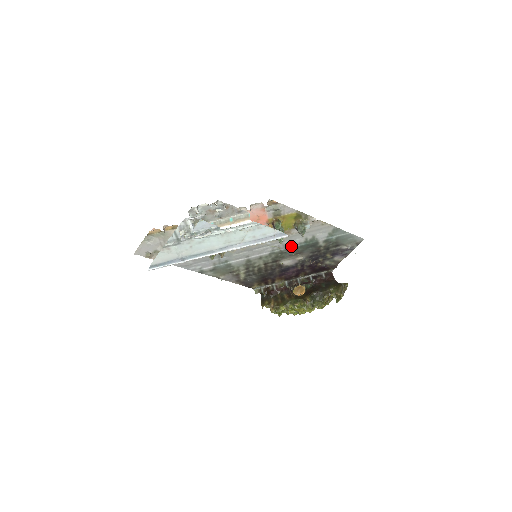
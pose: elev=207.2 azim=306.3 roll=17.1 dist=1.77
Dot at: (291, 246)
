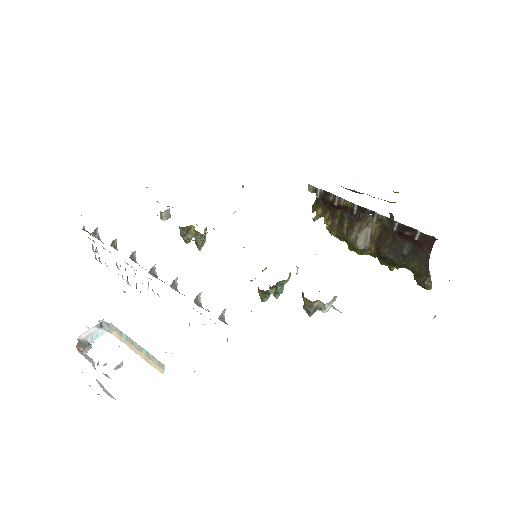
Dot at: occluded
